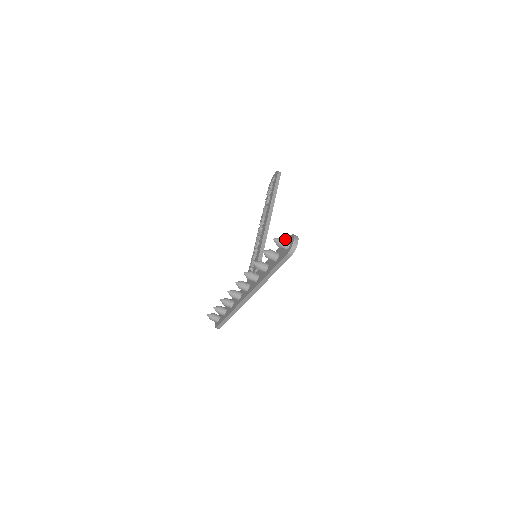
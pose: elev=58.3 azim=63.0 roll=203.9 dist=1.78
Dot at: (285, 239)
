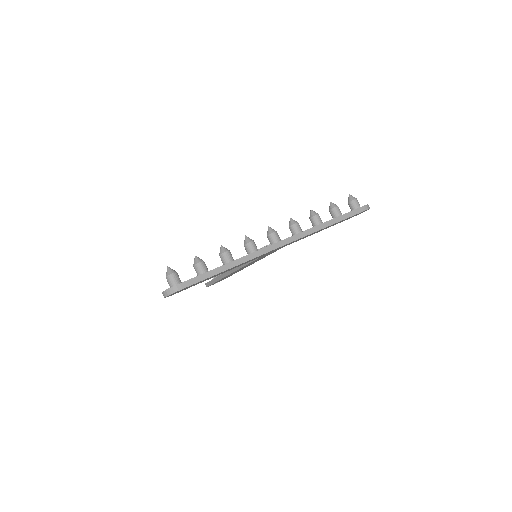
Dot at: occluded
